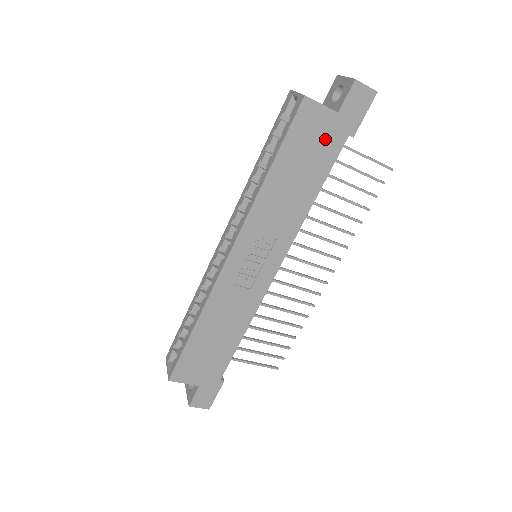
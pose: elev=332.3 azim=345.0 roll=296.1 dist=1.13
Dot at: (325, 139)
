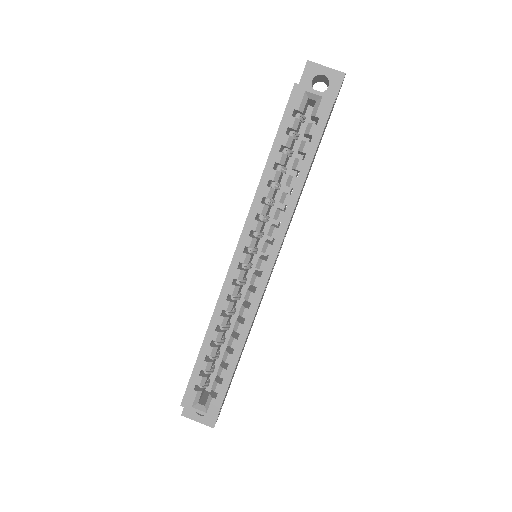
Dot at: occluded
